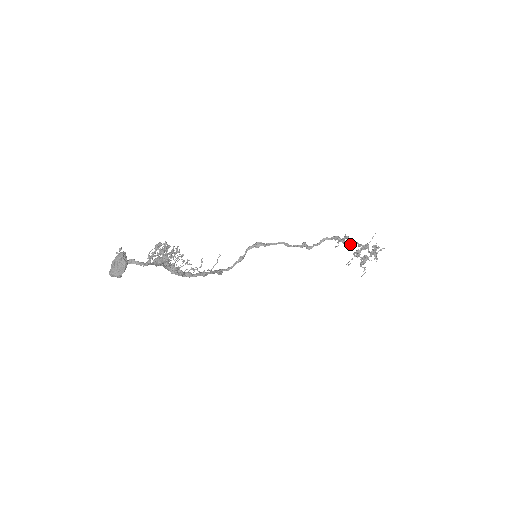
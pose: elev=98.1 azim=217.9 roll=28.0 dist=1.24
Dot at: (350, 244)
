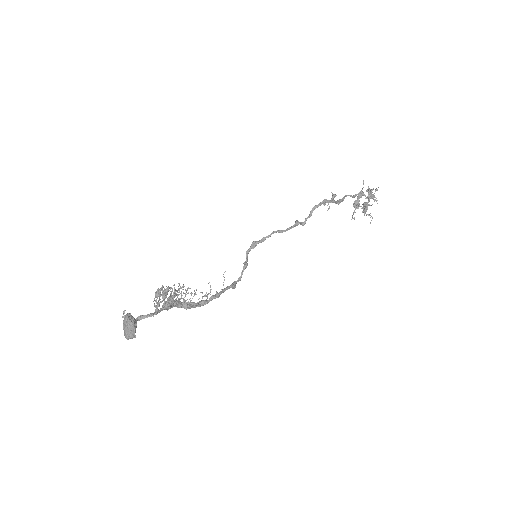
Dot at: (341, 201)
